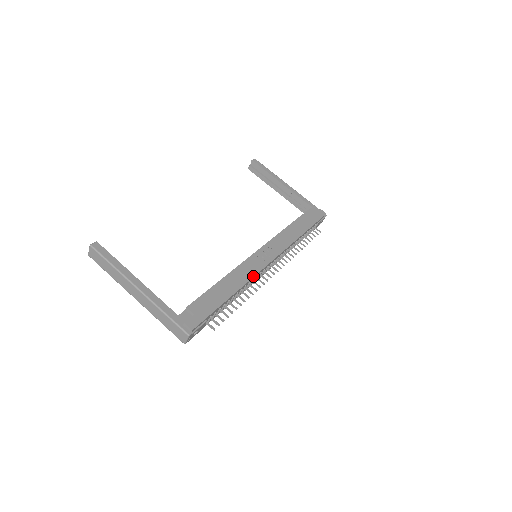
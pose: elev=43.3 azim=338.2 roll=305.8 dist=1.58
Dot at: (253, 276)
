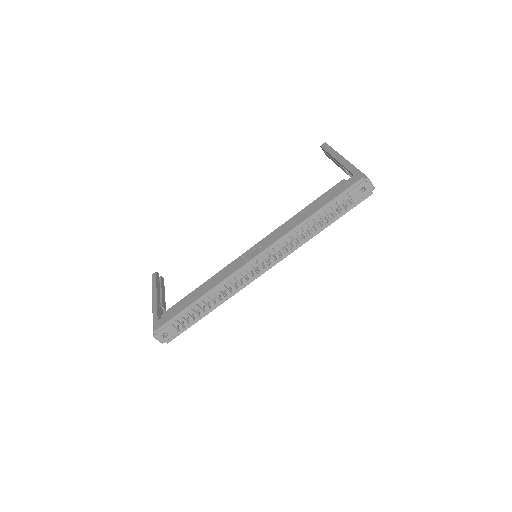
Dot at: (224, 279)
